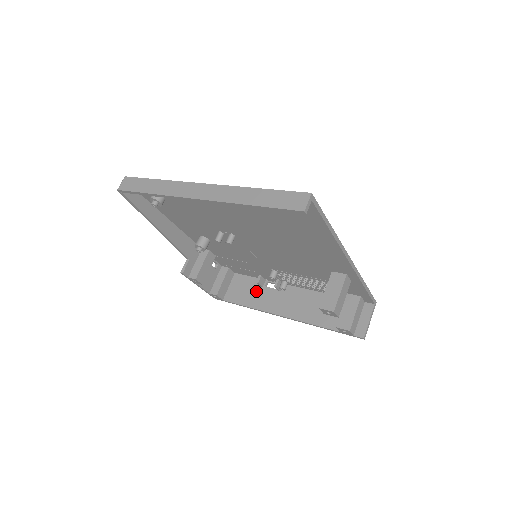
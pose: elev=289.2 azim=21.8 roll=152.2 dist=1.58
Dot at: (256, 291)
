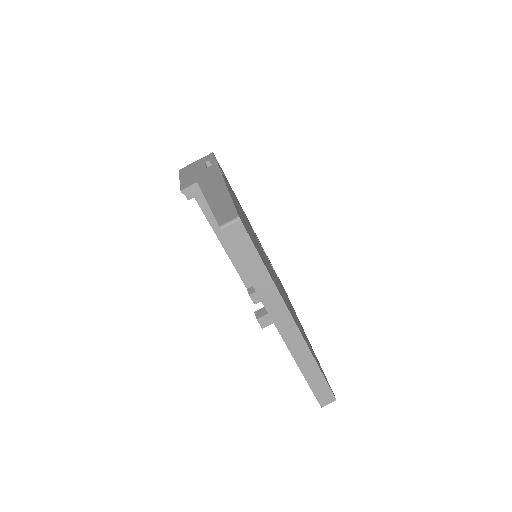
Dot at: occluded
